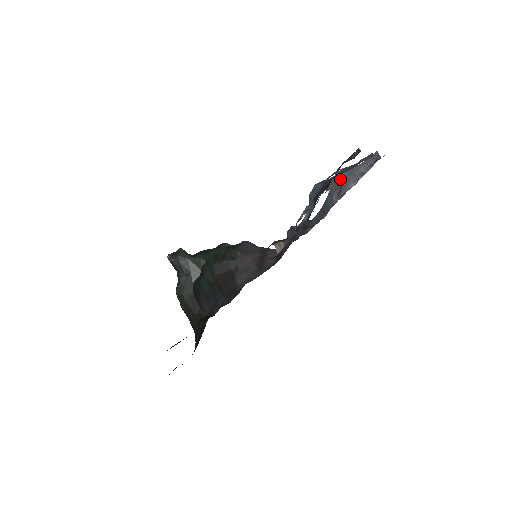
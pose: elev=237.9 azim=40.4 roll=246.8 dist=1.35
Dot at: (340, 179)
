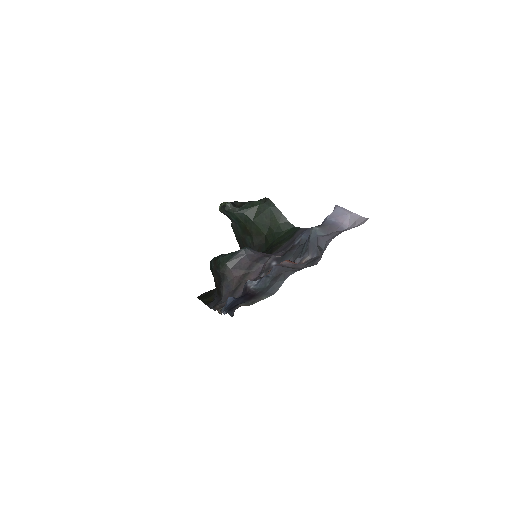
Dot at: occluded
